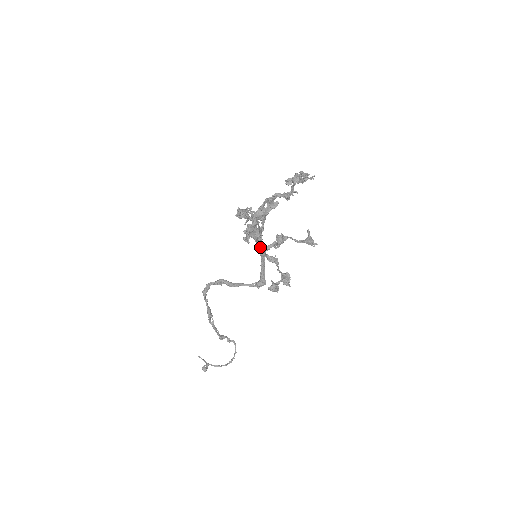
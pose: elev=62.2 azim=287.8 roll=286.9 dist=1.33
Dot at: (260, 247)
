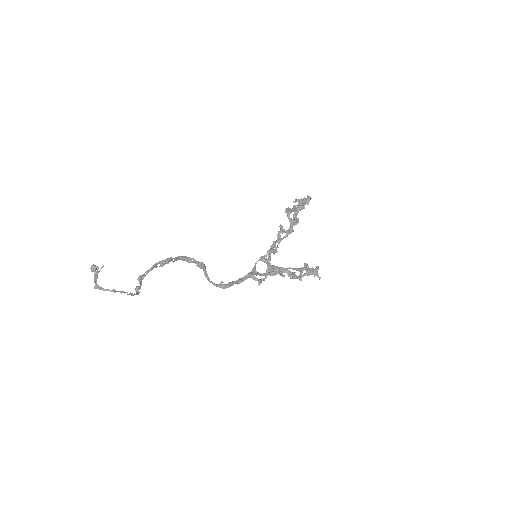
Dot at: (253, 272)
